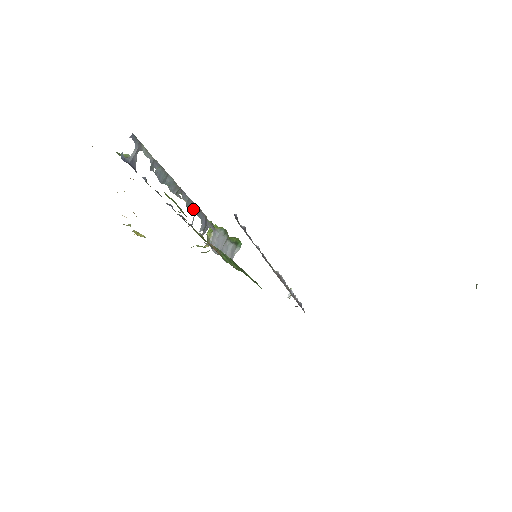
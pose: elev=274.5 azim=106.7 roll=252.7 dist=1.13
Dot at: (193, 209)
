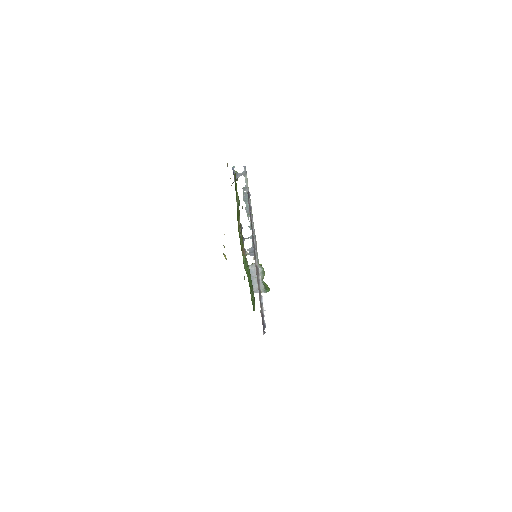
Dot at: occluded
